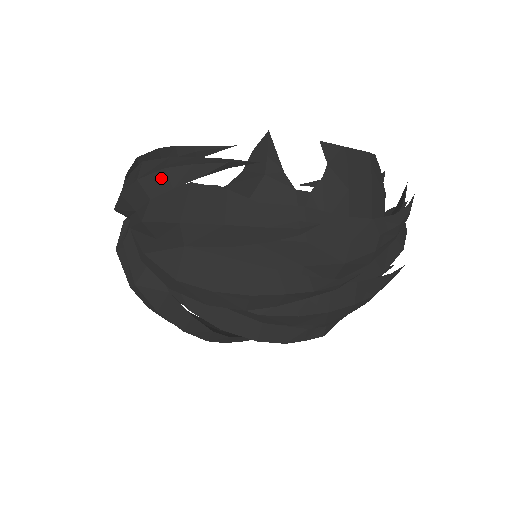
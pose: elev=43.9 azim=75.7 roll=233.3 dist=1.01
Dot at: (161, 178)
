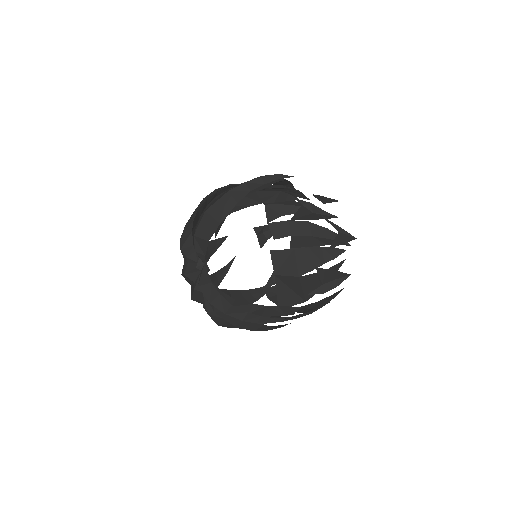
Dot at: occluded
